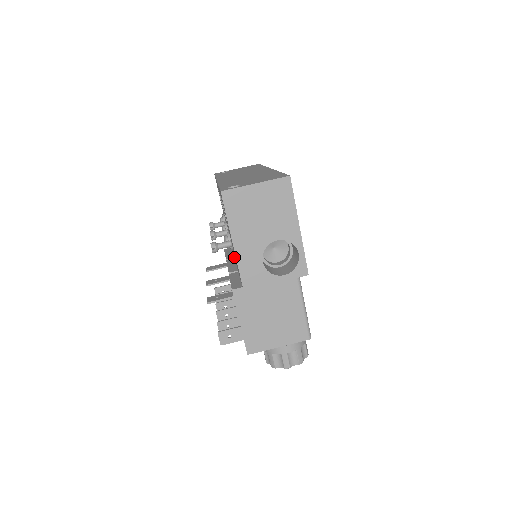
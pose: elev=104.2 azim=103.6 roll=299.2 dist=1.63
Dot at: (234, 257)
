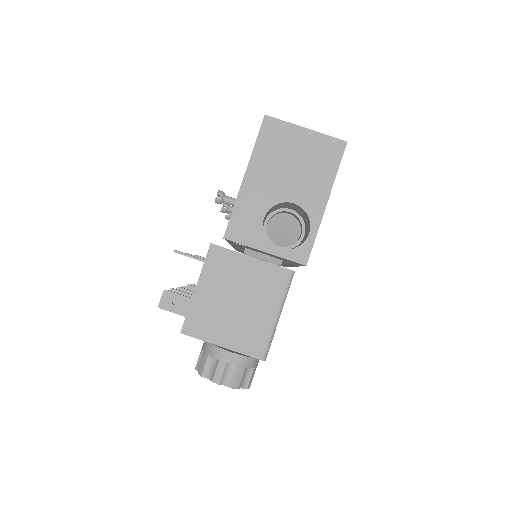
Dot at: occluded
